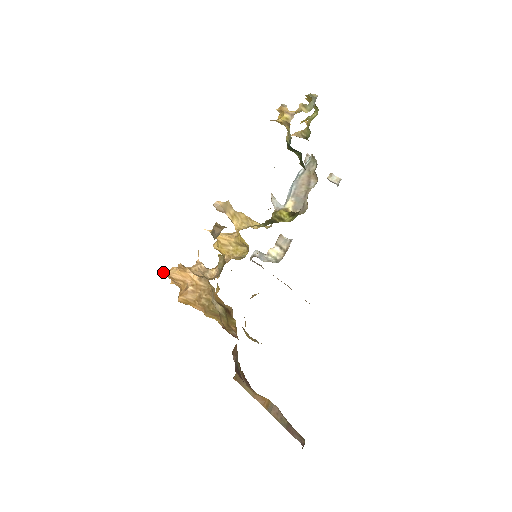
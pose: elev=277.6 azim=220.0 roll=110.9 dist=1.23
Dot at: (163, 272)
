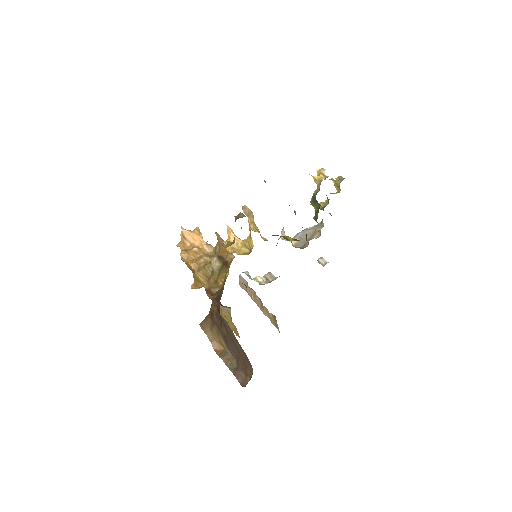
Dot at: occluded
